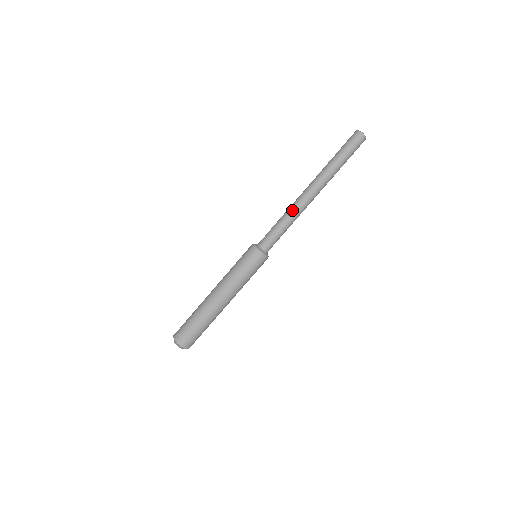
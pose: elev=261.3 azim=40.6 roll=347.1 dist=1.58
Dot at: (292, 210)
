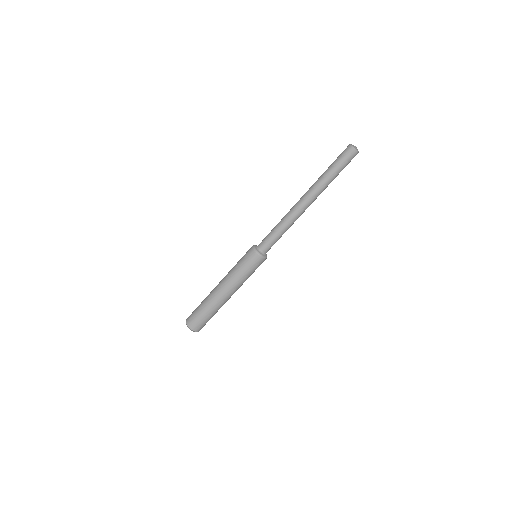
Dot at: (288, 217)
